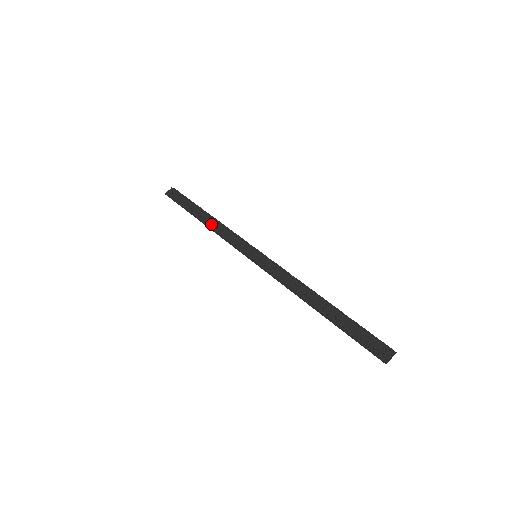
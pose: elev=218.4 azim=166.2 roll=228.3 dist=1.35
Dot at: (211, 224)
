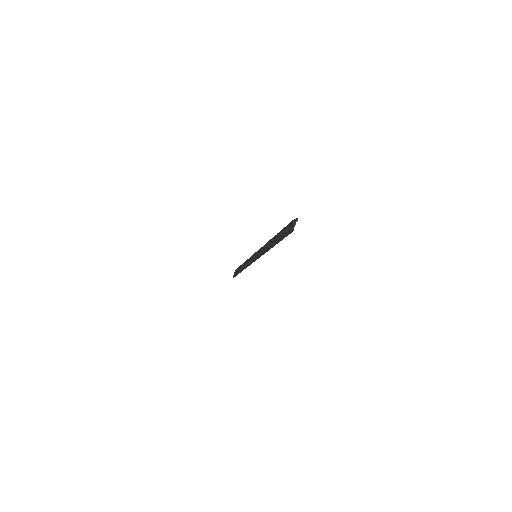
Dot at: occluded
